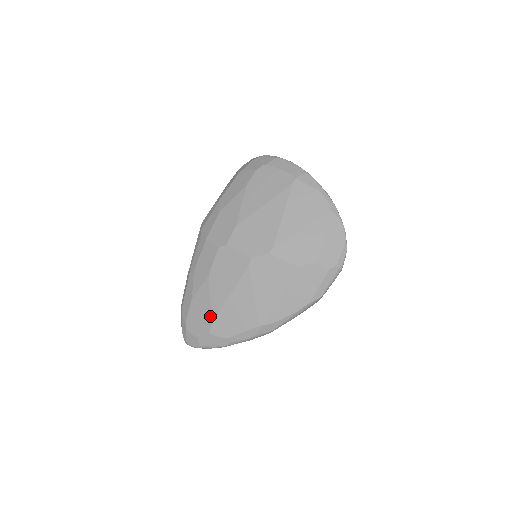
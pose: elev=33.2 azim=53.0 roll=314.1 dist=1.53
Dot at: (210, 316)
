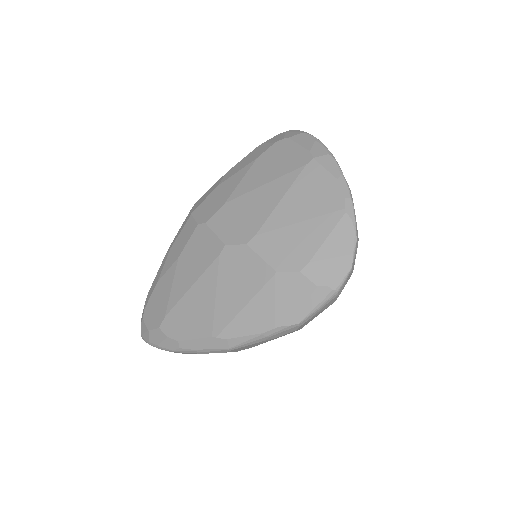
Dot at: (166, 307)
